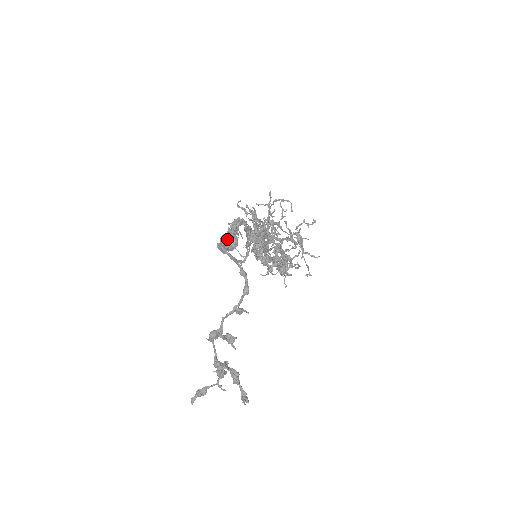
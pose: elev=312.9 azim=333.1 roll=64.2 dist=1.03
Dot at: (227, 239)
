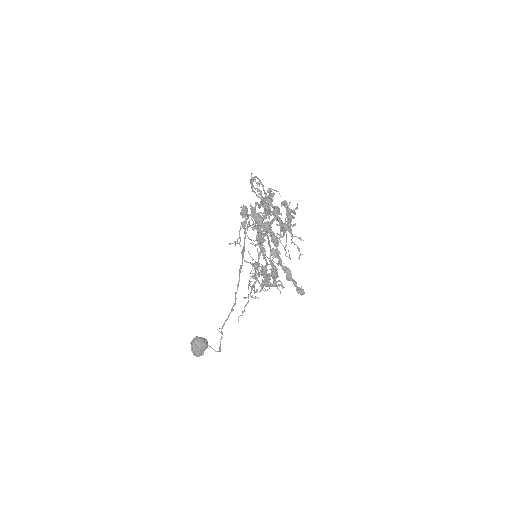
Dot at: (199, 338)
